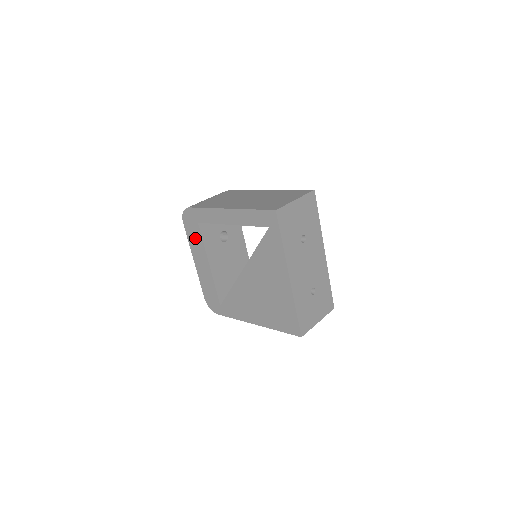
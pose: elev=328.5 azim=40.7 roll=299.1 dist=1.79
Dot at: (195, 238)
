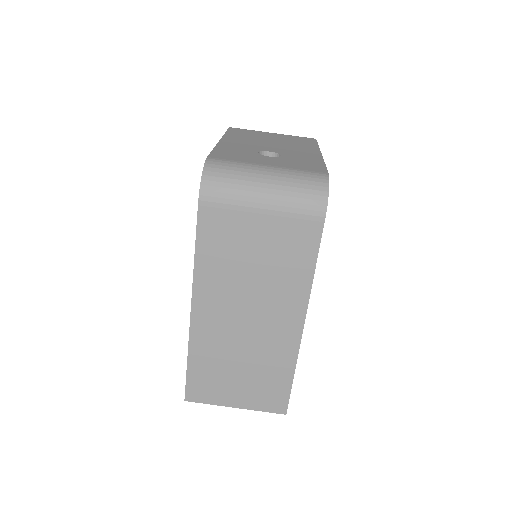
Dot at: occluded
